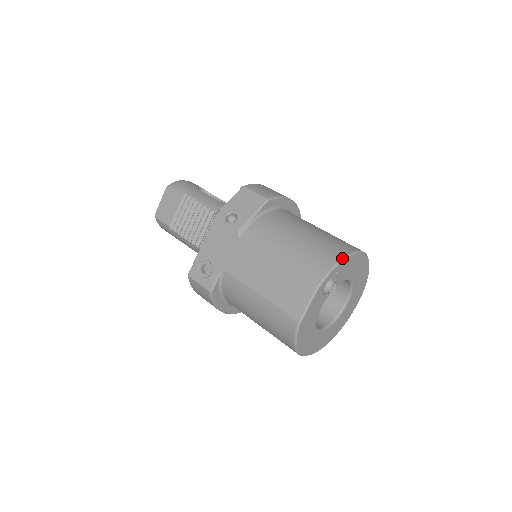
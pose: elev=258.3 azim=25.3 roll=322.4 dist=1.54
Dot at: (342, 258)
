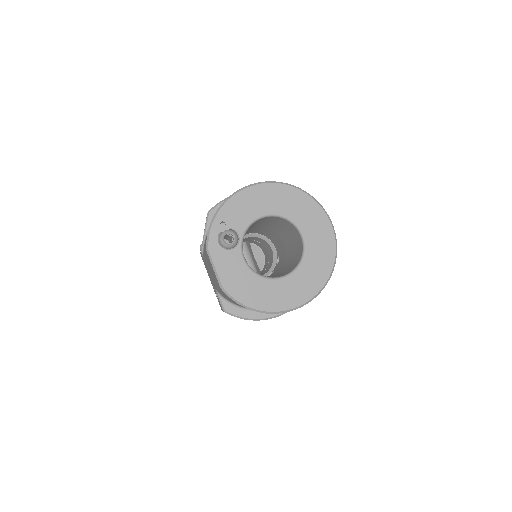
Dot at: (217, 210)
